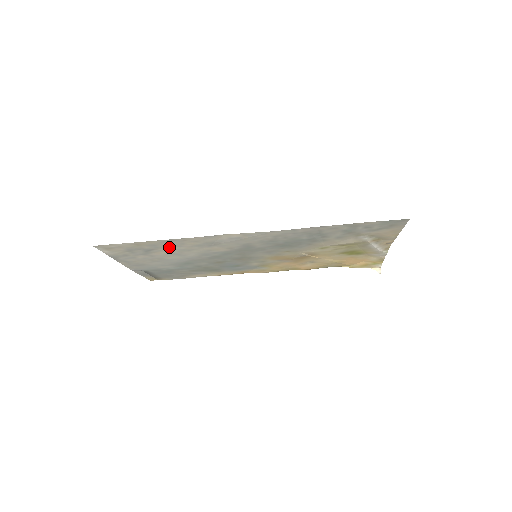
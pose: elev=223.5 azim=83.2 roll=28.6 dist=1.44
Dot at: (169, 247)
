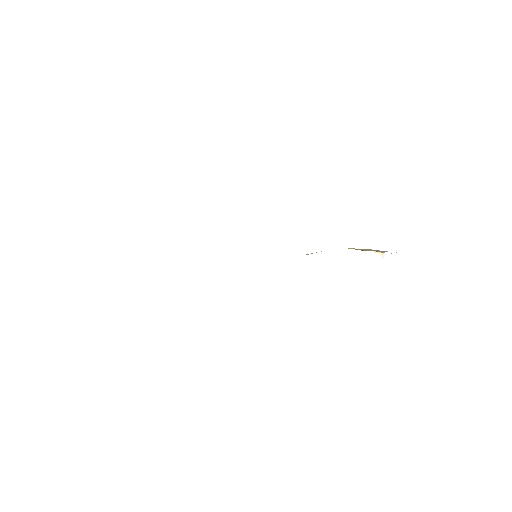
Dot at: occluded
